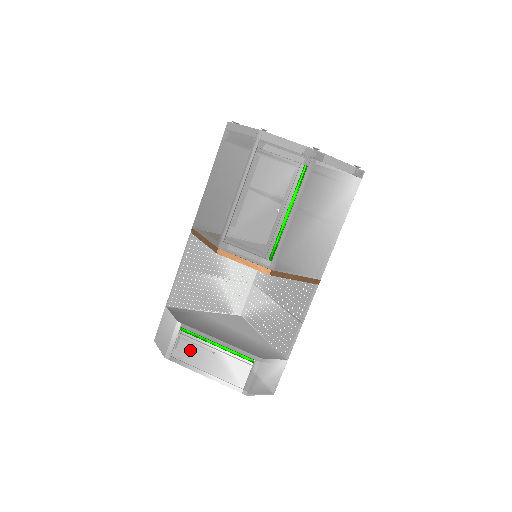
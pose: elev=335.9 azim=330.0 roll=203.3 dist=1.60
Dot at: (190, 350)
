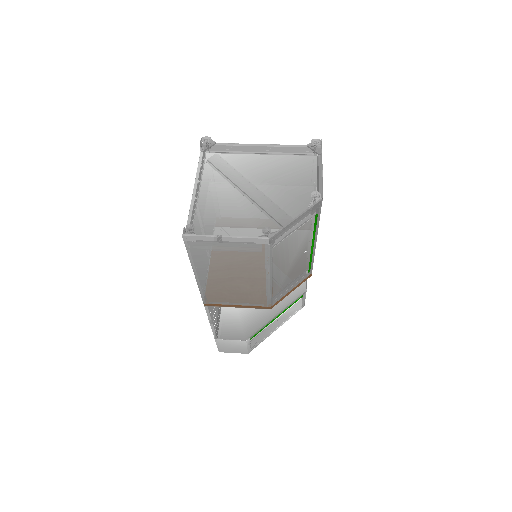
Dot at: (262, 336)
